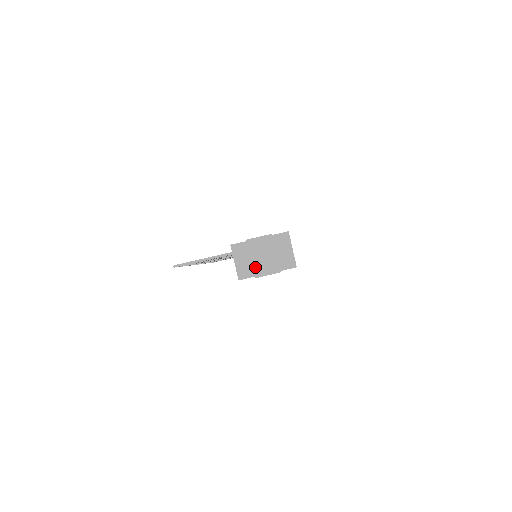
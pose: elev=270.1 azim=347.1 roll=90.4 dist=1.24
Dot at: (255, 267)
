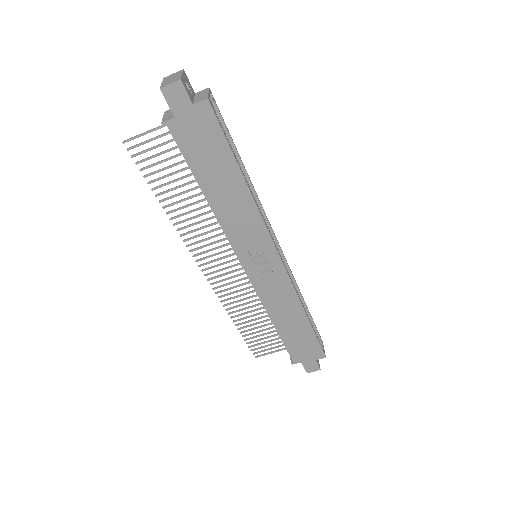
Dot at: (163, 84)
